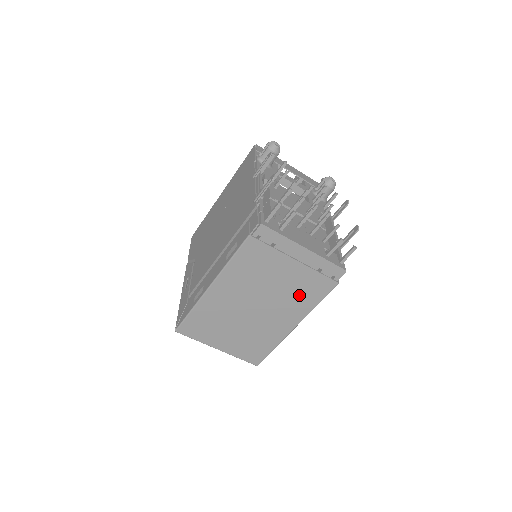
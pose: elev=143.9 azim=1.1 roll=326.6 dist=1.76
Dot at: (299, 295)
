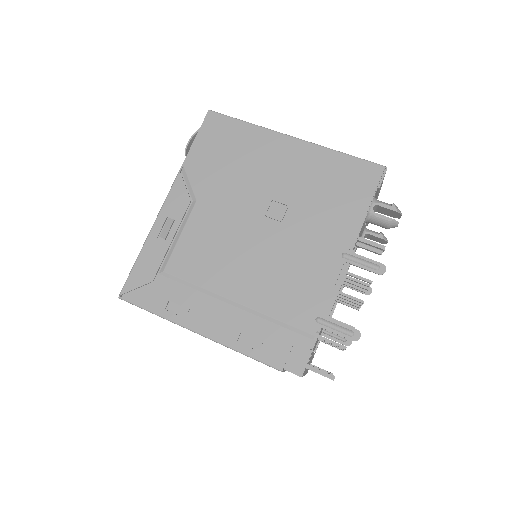
Dot at: occluded
